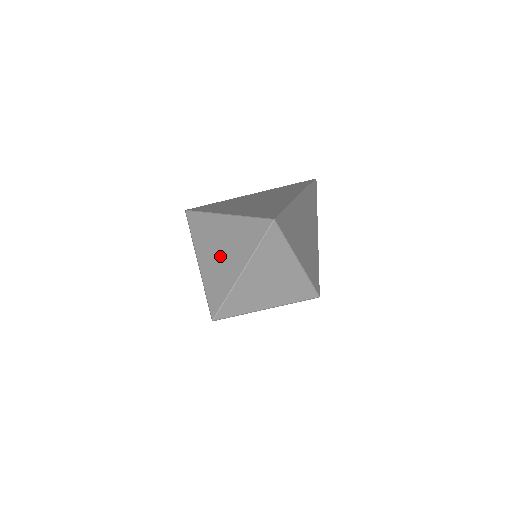
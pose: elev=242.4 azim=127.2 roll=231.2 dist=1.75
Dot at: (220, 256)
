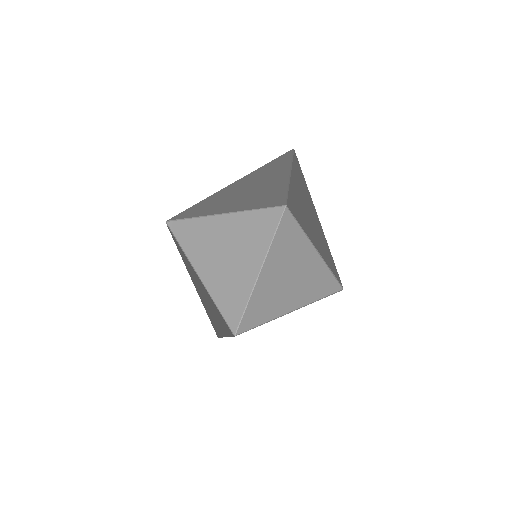
Dot at: (202, 293)
